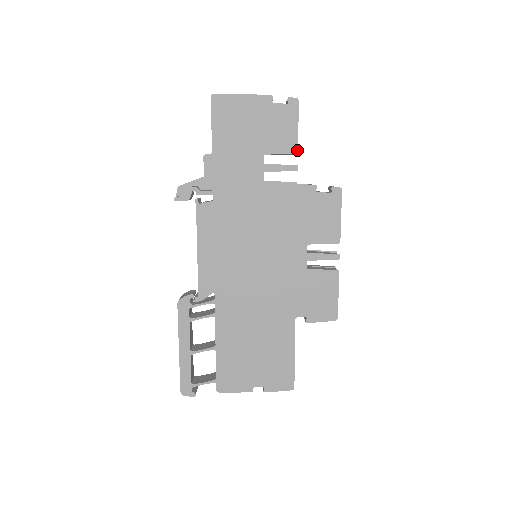
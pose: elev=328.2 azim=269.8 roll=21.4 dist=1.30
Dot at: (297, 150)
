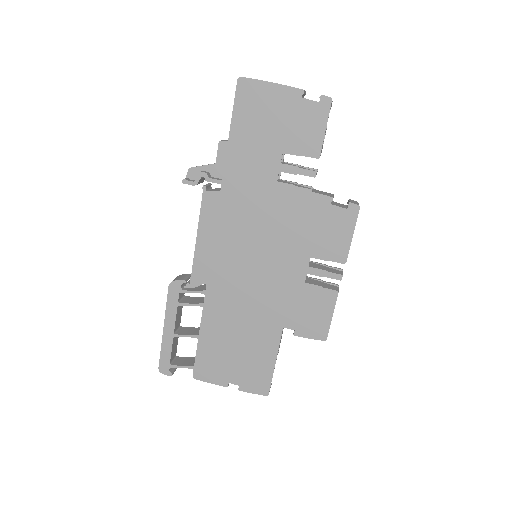
Dot at: (319, 155)
